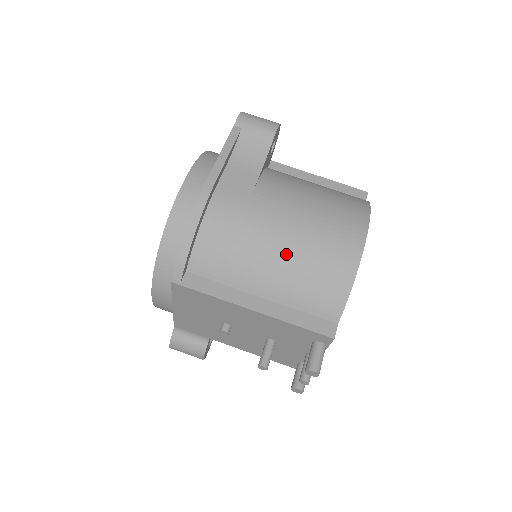
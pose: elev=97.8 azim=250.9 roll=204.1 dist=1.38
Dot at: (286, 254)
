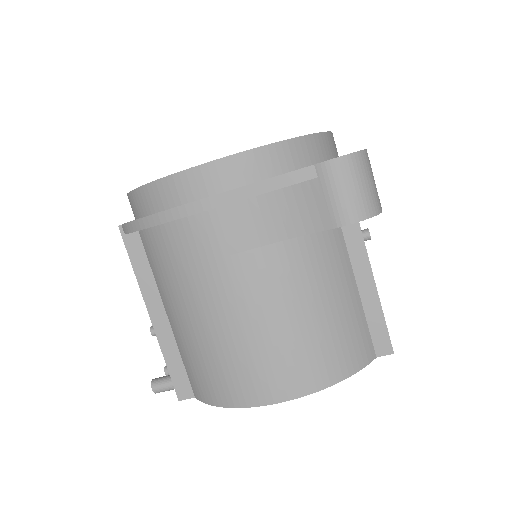
Dot at: (200, 329)
